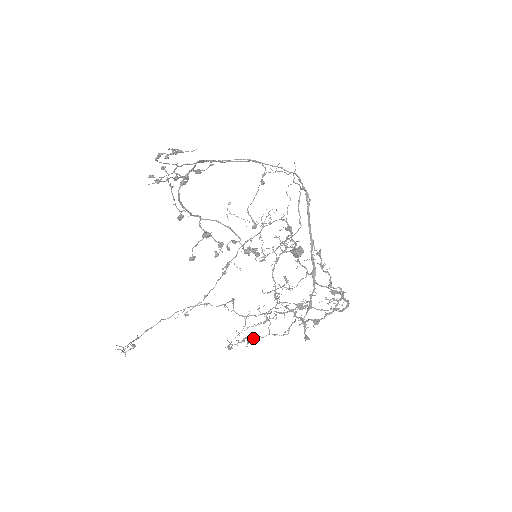
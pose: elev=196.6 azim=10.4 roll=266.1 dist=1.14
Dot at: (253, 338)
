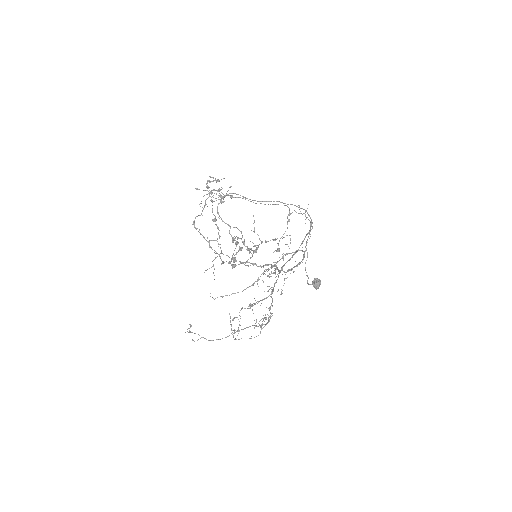
Dot at: (236, 317)
